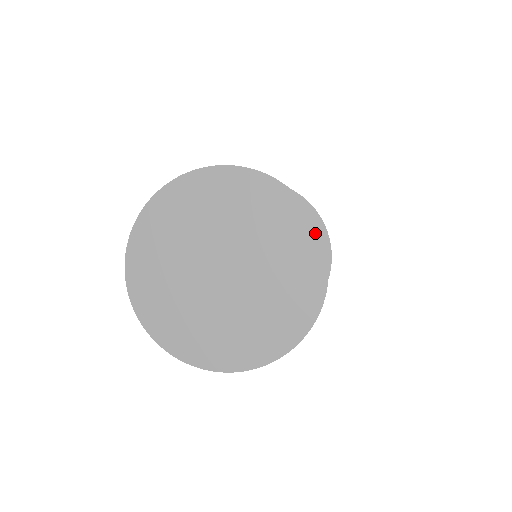
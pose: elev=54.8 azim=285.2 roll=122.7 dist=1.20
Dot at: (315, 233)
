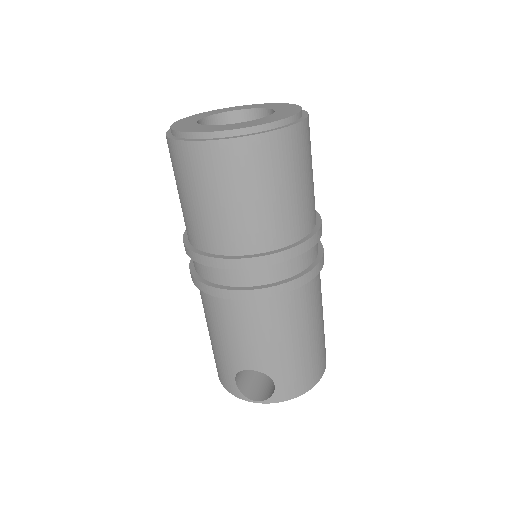
Dot at: occluded
